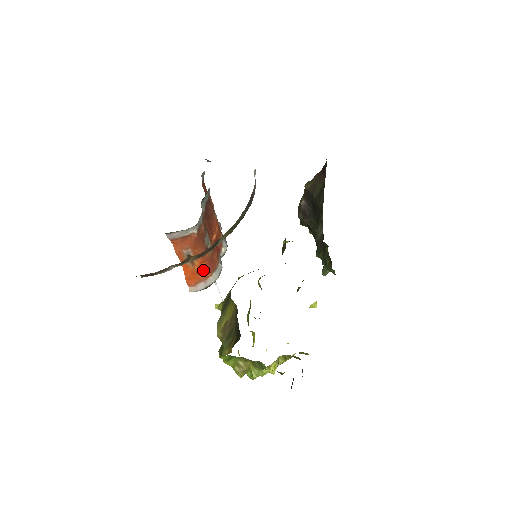
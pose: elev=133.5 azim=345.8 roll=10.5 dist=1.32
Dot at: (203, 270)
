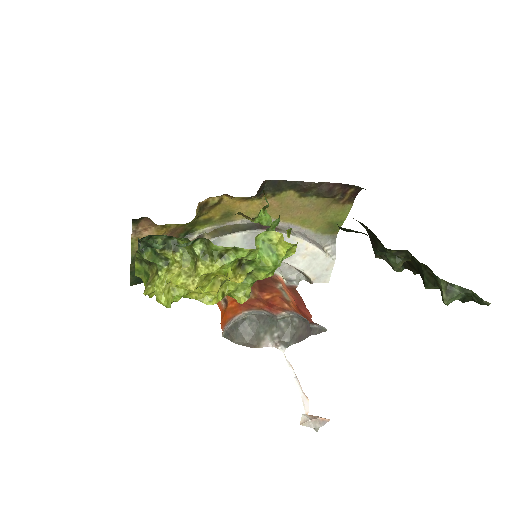
Dot at: (234, 308)
